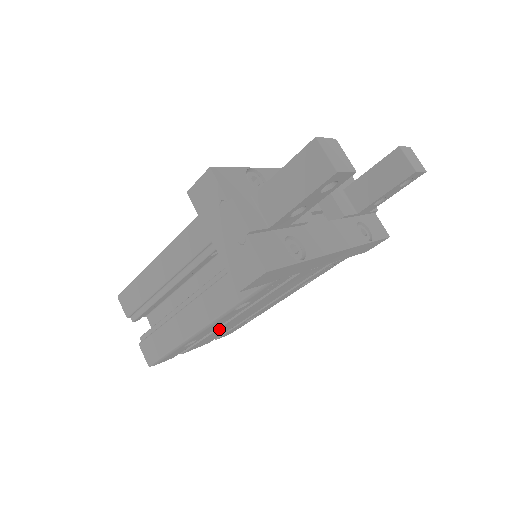
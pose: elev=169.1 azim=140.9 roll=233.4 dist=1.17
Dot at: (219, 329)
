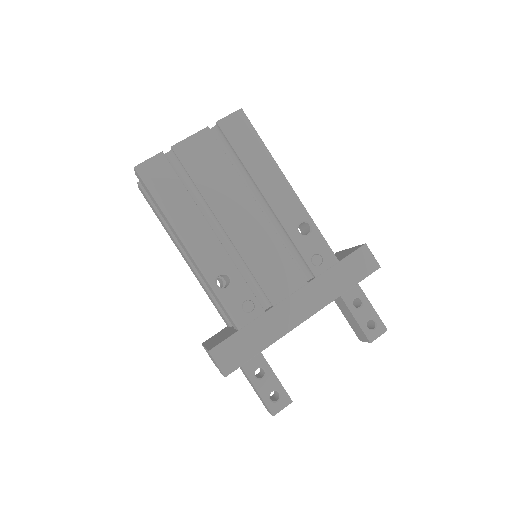
Dot at: occluded
